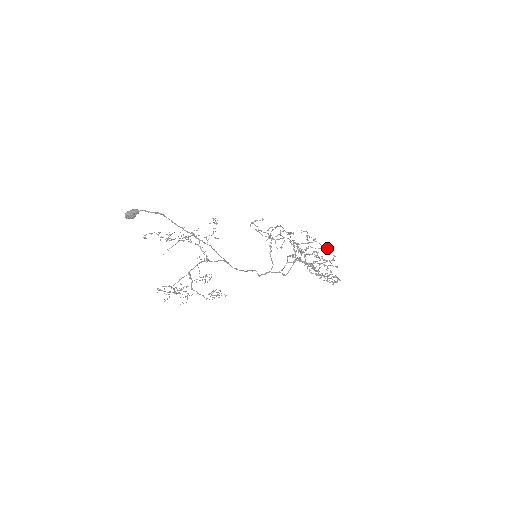
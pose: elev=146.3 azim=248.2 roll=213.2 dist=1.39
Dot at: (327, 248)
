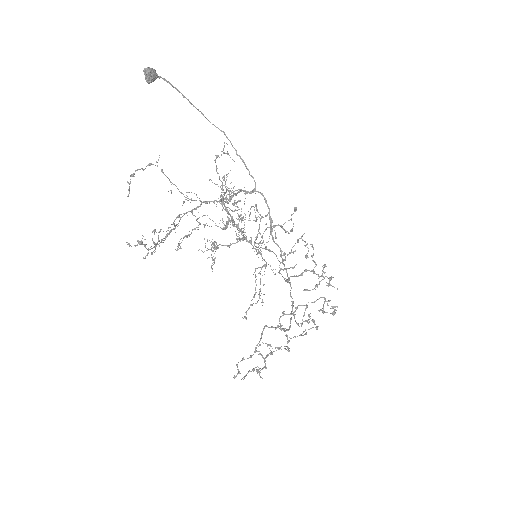
Dot at: (287, 350)
